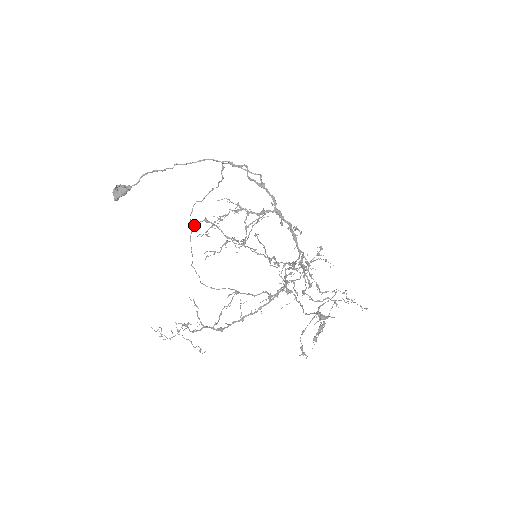
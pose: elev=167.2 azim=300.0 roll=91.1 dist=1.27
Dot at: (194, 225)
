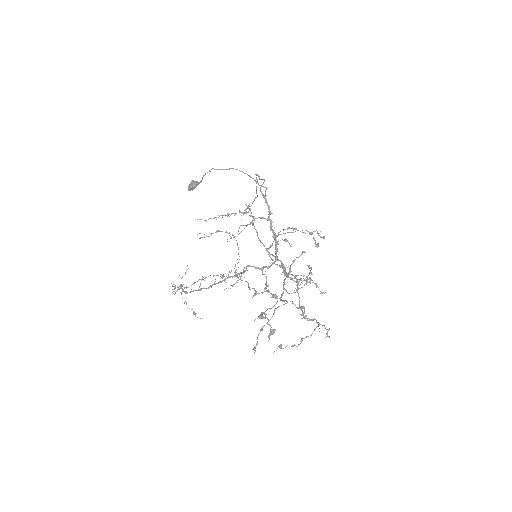
Dot at: (244, 225)
